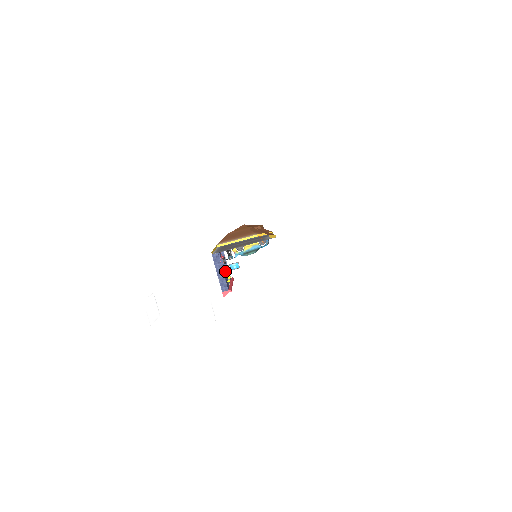
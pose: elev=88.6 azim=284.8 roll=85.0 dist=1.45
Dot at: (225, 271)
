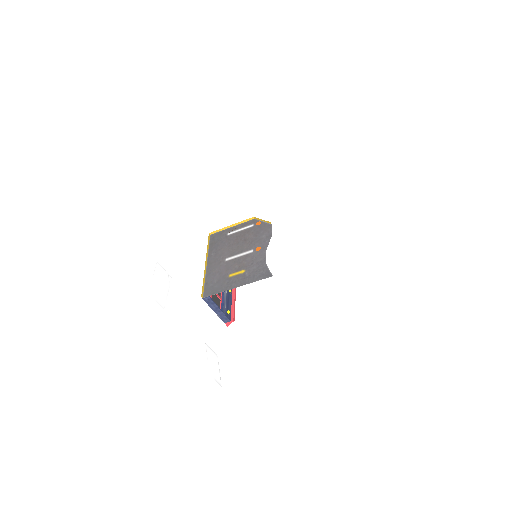
Dot at: occluded
